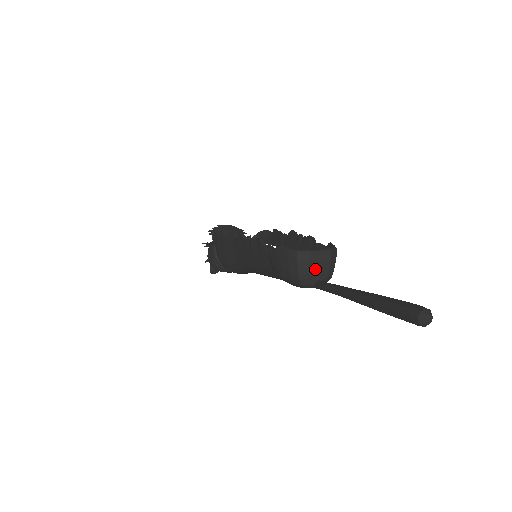
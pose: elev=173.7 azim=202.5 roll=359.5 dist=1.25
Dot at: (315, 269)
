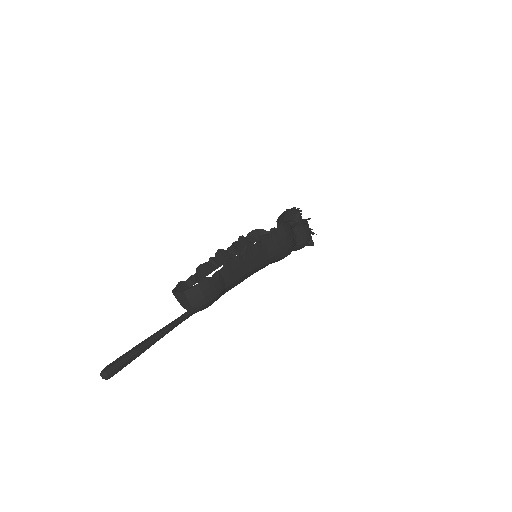
Dot at: (182, 303)
